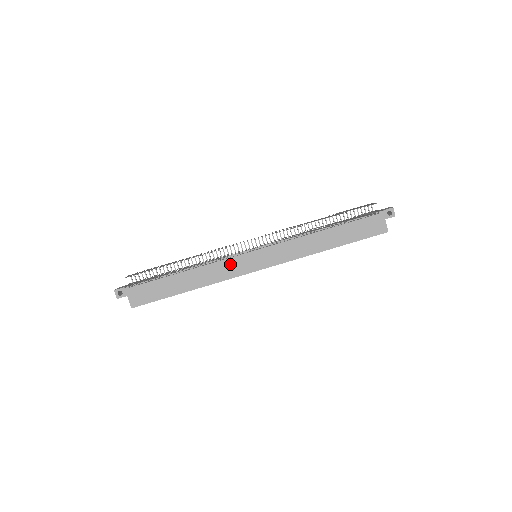
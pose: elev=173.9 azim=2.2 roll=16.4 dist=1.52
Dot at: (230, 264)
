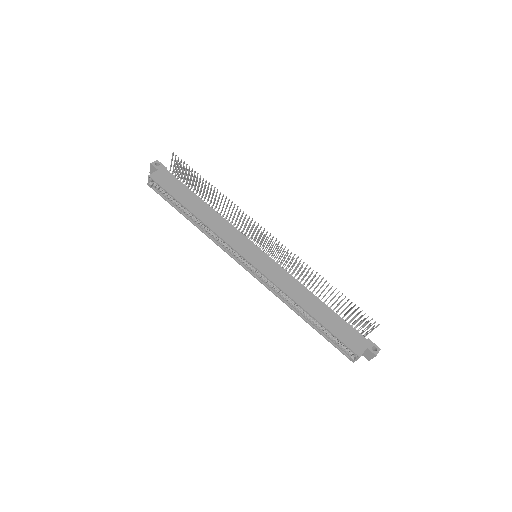
Dot at: (237, 235)
